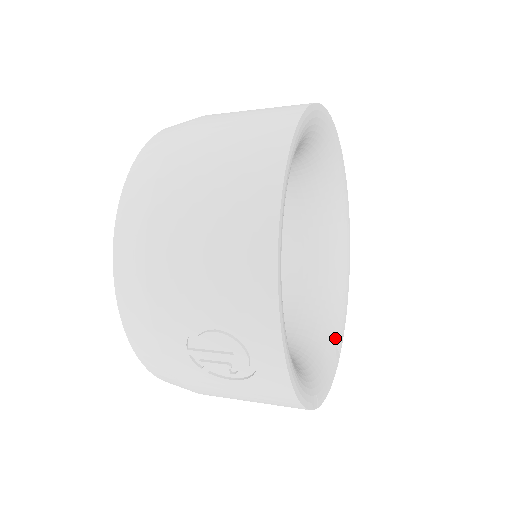
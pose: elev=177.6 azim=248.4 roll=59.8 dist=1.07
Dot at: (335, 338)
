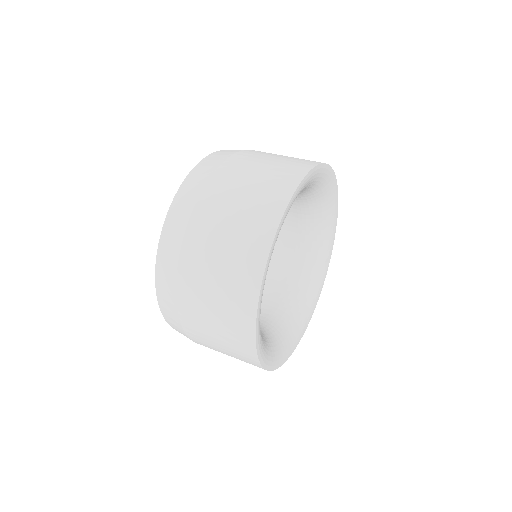
Dot at: (325, 258)
